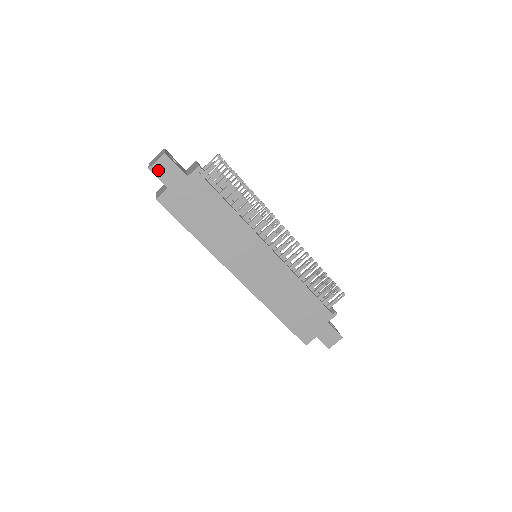
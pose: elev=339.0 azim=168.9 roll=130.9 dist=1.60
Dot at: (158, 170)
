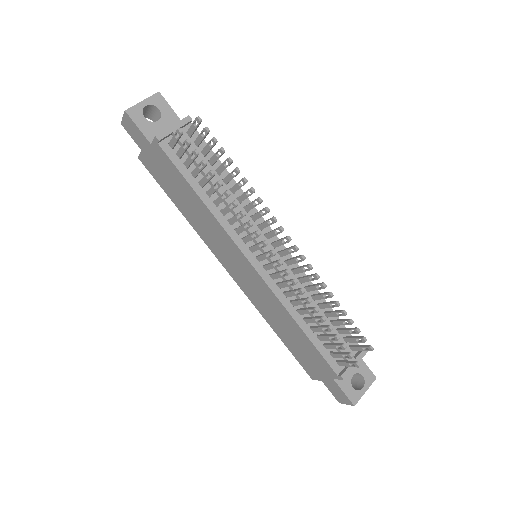
Dot at: (128, 128)
